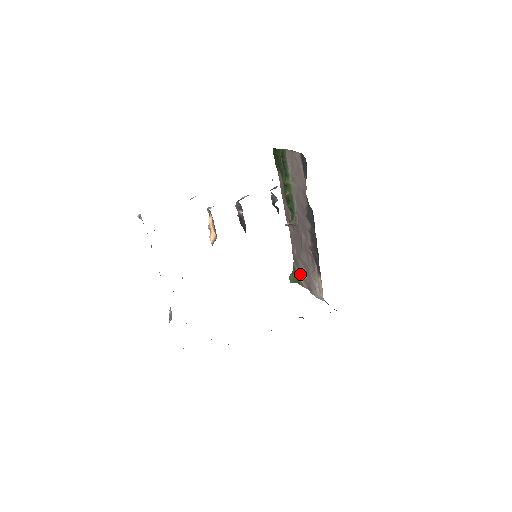
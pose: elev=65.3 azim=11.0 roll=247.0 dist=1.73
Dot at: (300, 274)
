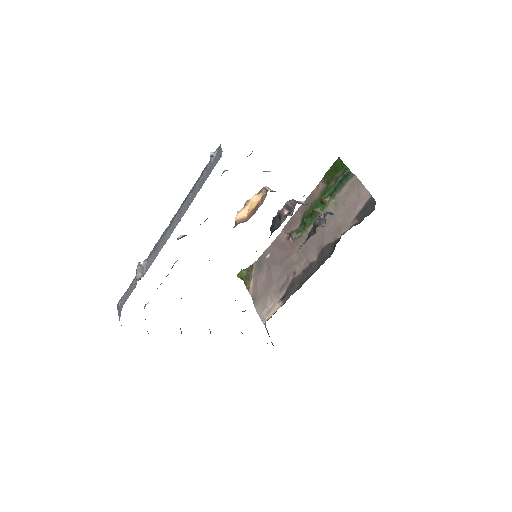
Dot at: (255, 278)
